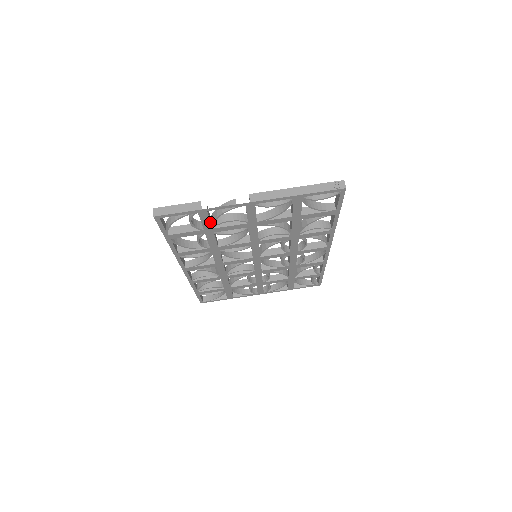
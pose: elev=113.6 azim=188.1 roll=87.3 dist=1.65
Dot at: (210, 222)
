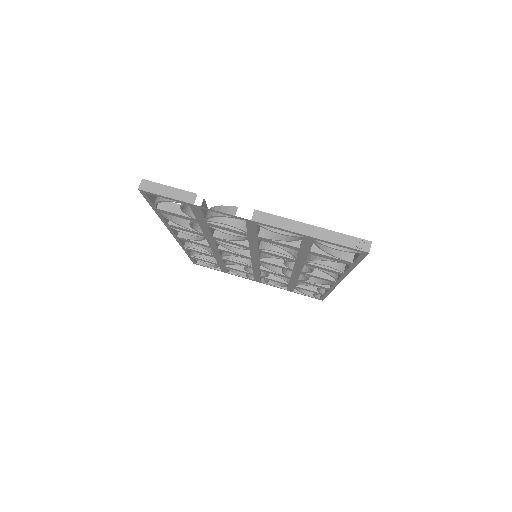
Dot at: (204, 217)
